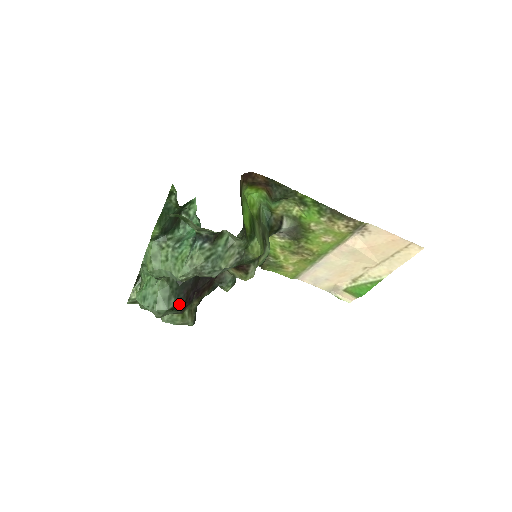
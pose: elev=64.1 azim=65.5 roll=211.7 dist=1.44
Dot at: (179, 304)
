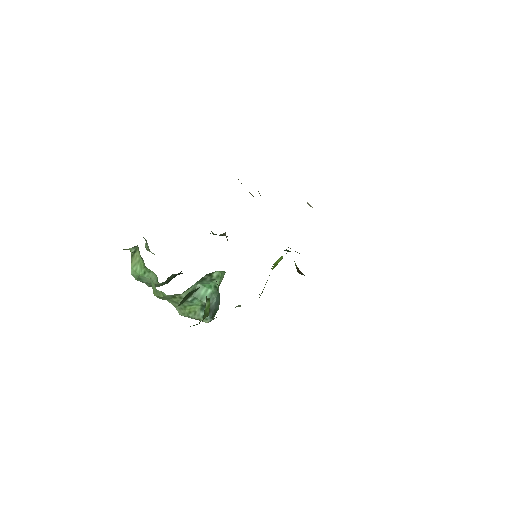
Dot at: occluded
